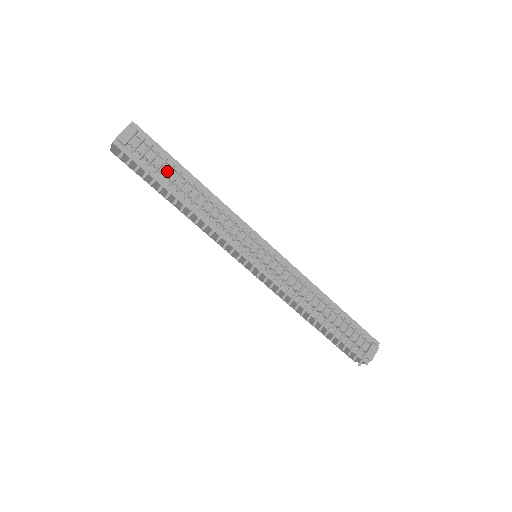
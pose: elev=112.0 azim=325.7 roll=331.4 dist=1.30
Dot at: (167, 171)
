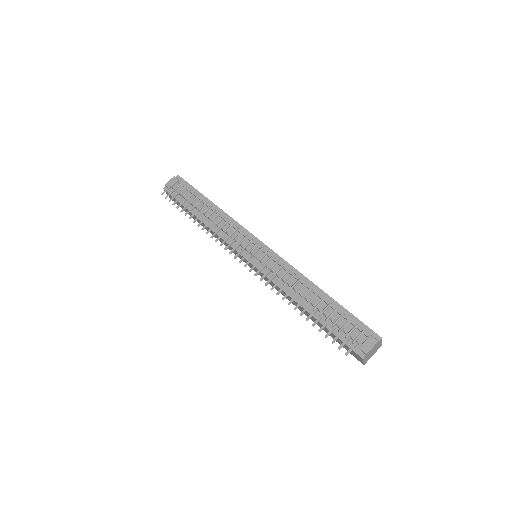
Dot at: (193, 200)
